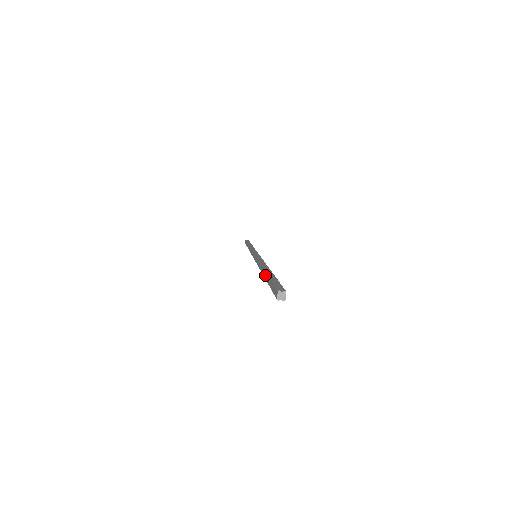
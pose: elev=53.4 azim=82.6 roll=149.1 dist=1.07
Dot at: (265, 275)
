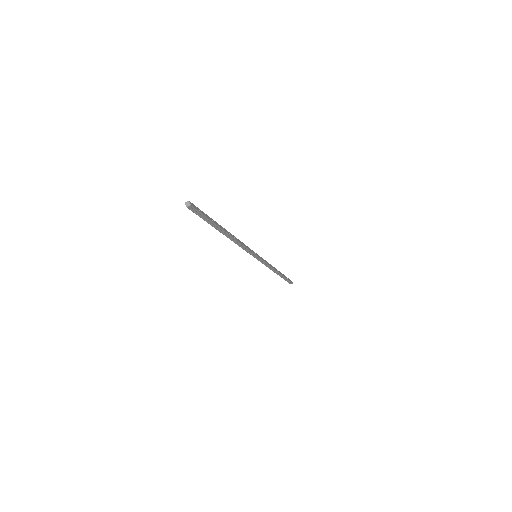
Dot at: (216, 228)
